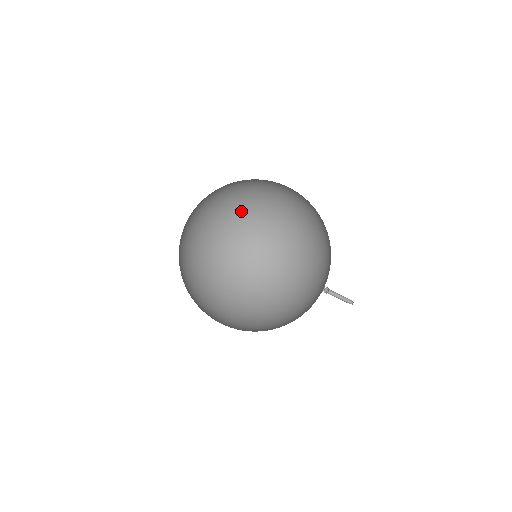
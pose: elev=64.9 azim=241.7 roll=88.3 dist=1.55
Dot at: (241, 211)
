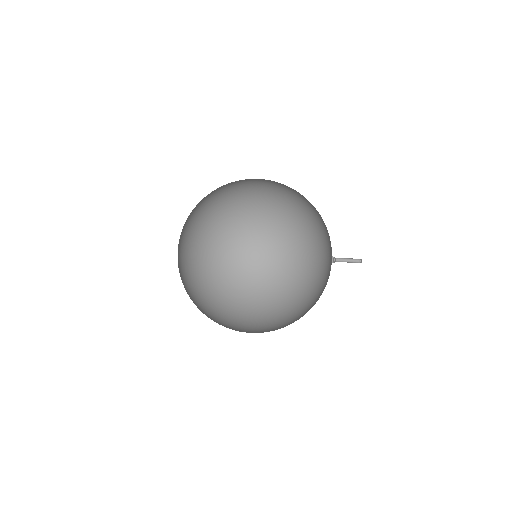
Dot at: (223, 209)
